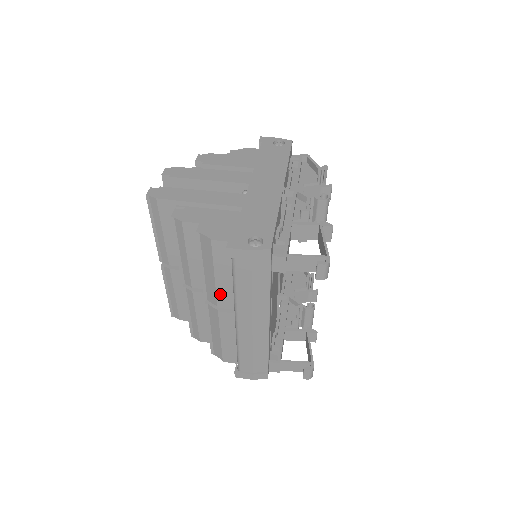
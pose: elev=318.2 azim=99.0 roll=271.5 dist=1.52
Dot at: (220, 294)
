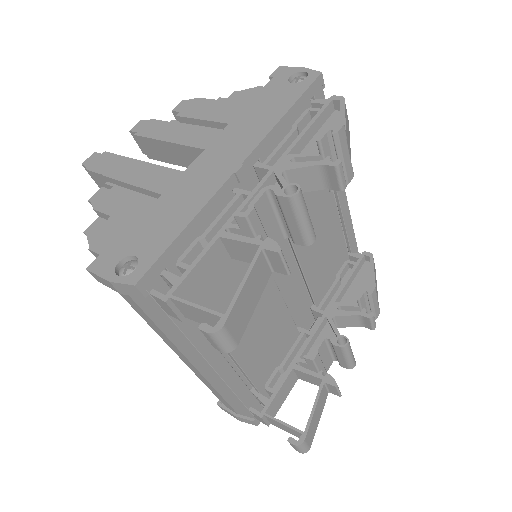
Dot at: occluded
